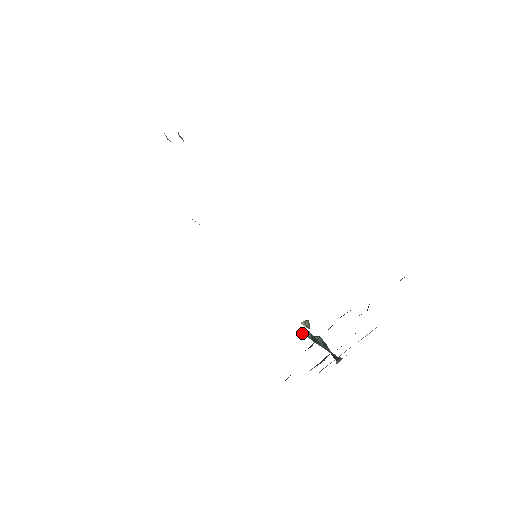
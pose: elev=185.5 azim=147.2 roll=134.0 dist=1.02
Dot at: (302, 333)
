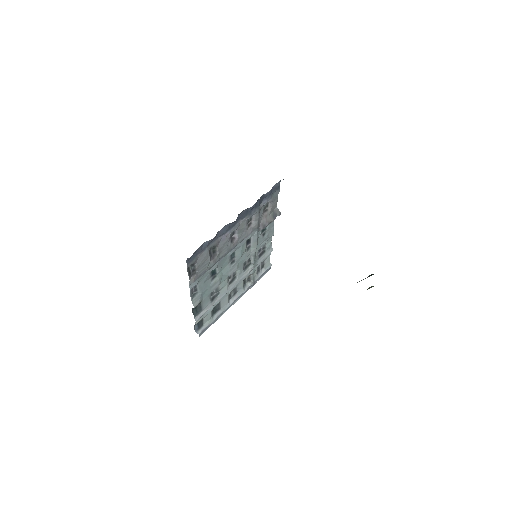
Dot at: occluded
